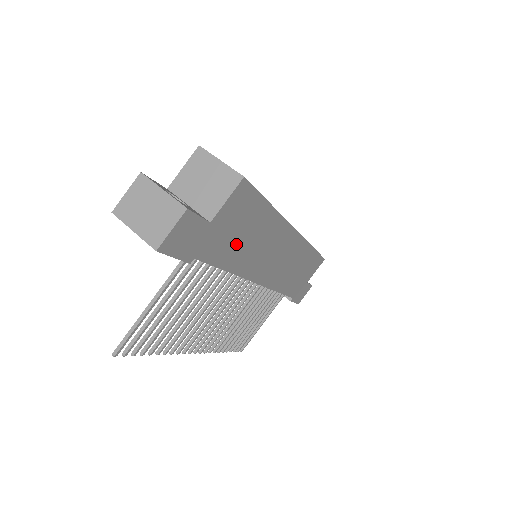
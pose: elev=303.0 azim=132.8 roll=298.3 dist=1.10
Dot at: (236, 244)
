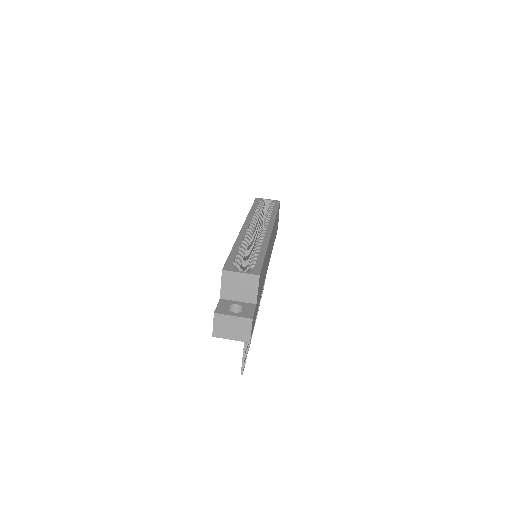
Dot at: (261, 286)
